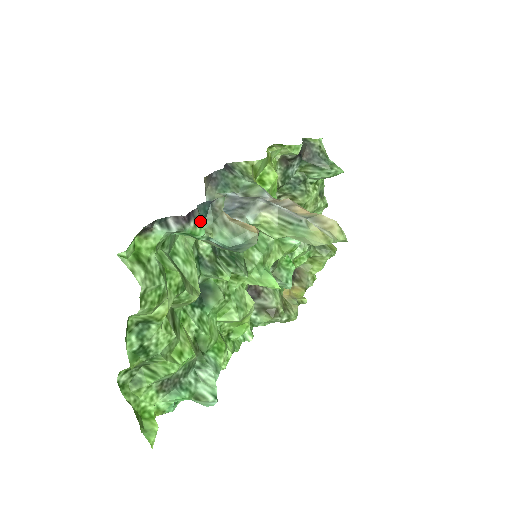
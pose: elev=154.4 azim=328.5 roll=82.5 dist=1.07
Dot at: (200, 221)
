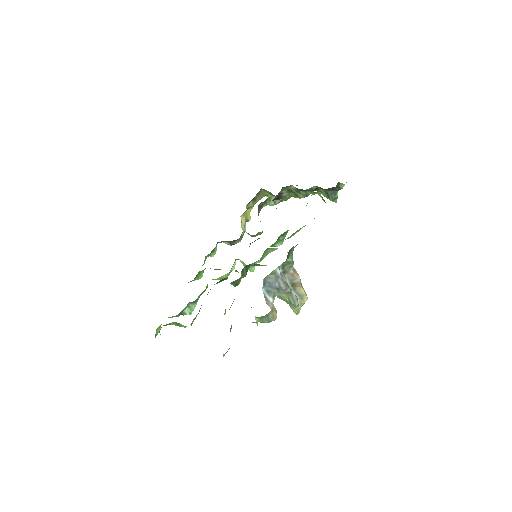
Dot at: occluded
